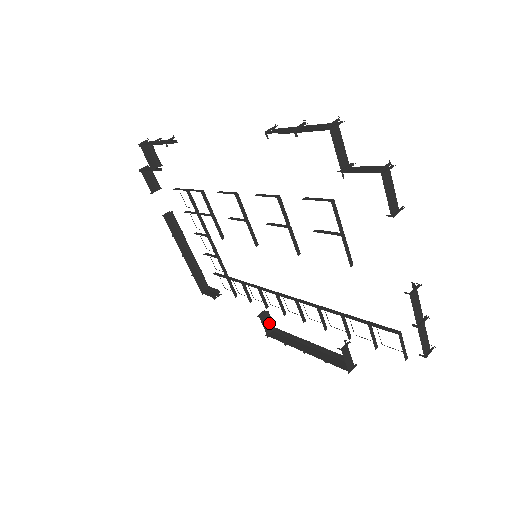
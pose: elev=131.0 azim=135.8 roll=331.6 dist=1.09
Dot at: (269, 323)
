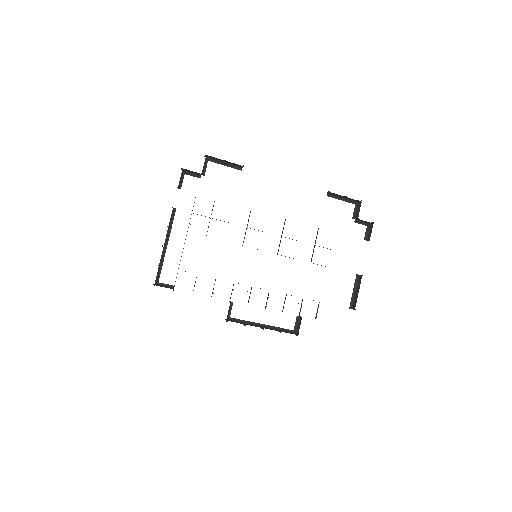
Dot at: (228, 312)
